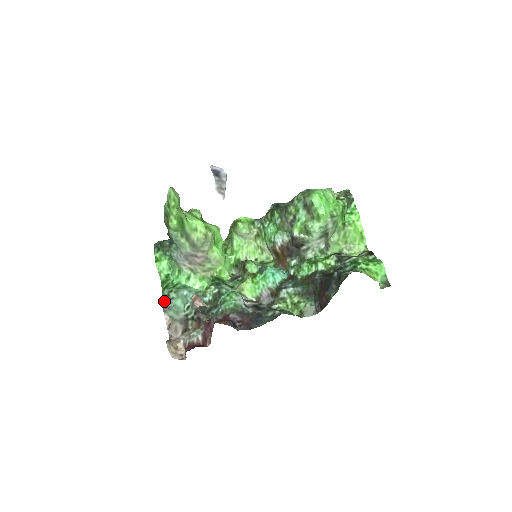
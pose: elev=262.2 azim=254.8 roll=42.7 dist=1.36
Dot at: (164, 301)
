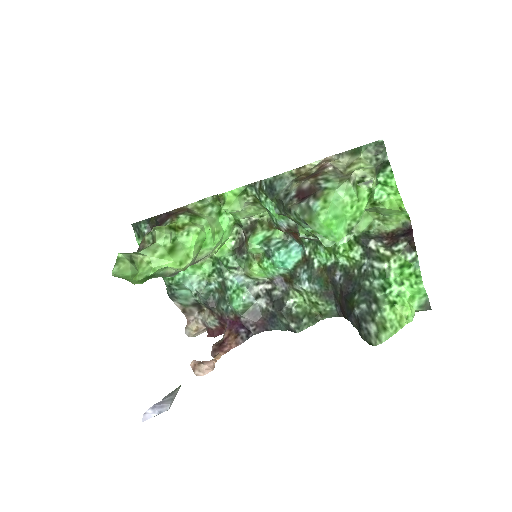
Dot at: (168, 290)
